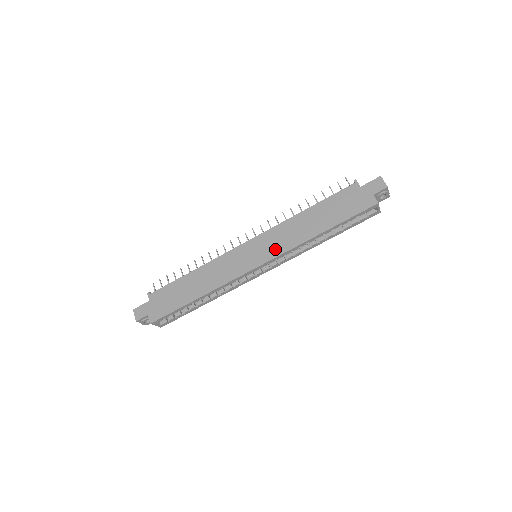
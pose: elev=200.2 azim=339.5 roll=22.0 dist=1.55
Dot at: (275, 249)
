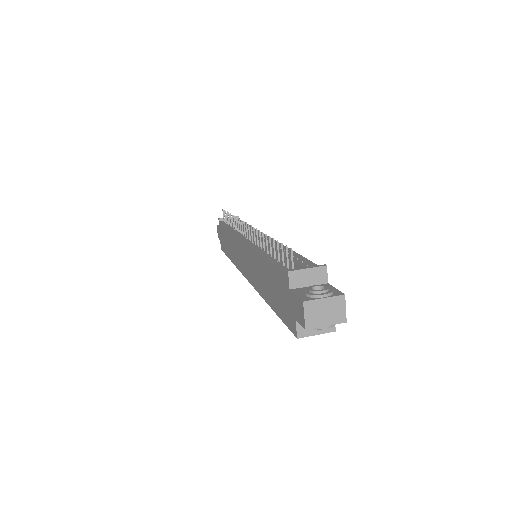
Dot at: (250, 275)
